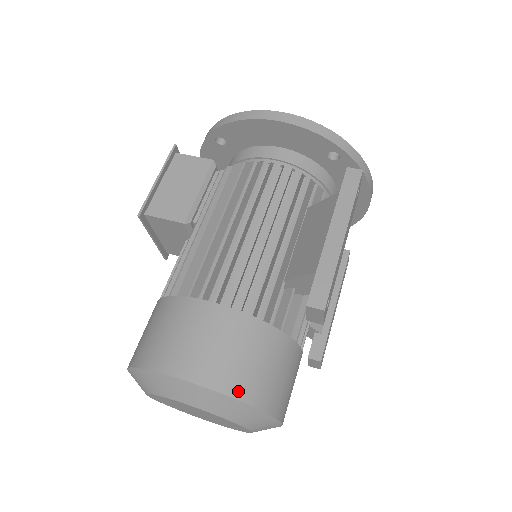
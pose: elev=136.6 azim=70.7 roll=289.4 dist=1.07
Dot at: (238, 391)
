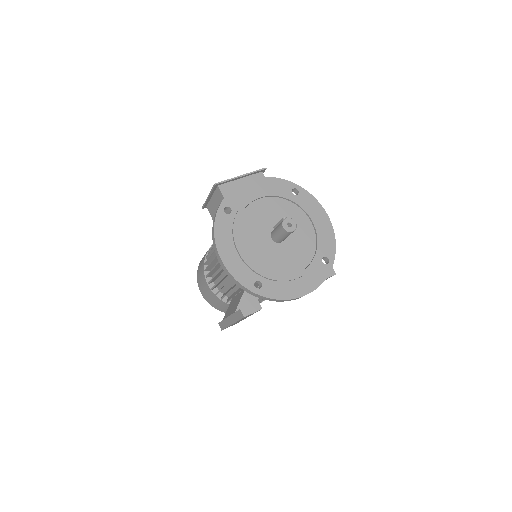
Dot at: (215, 307)
